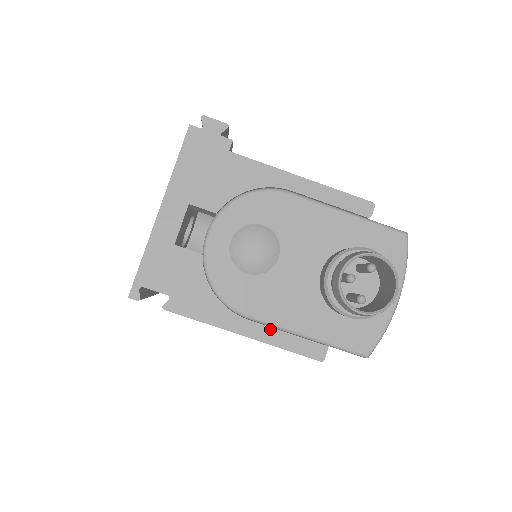
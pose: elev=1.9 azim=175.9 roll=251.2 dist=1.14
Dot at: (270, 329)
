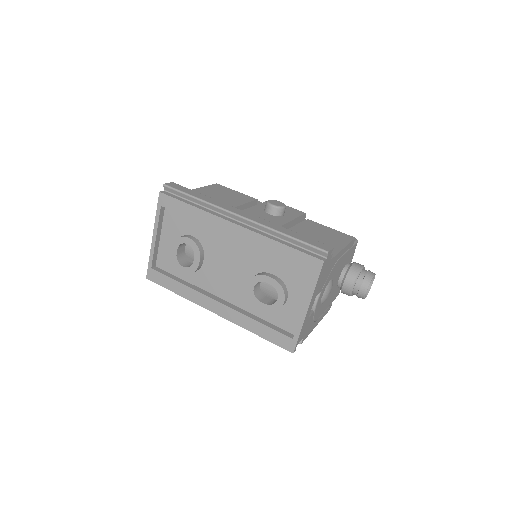
Dot at: occluded
